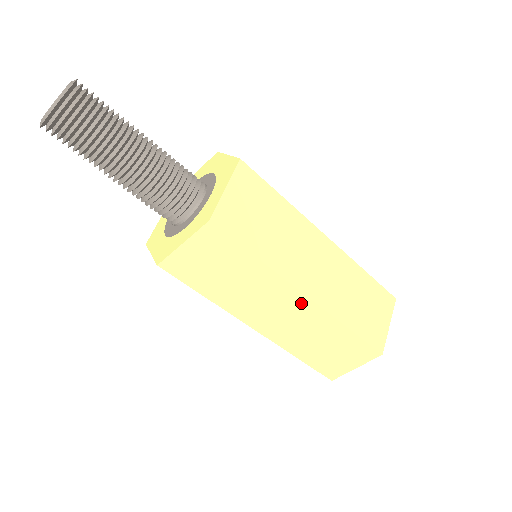
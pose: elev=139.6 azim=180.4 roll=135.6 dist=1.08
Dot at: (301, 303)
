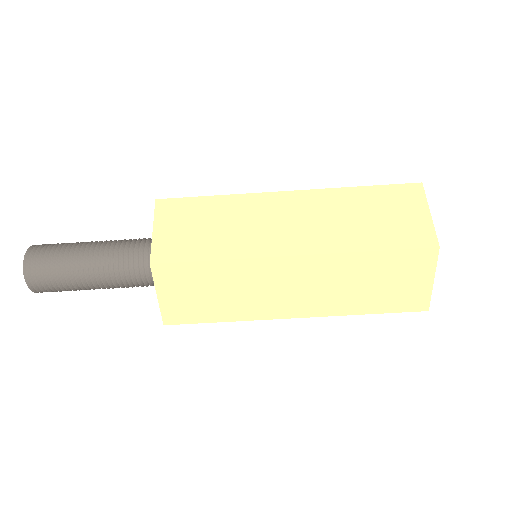
Dot at: (296, 265)
